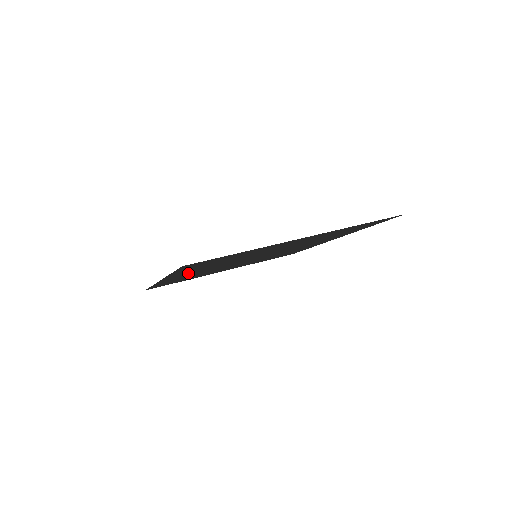
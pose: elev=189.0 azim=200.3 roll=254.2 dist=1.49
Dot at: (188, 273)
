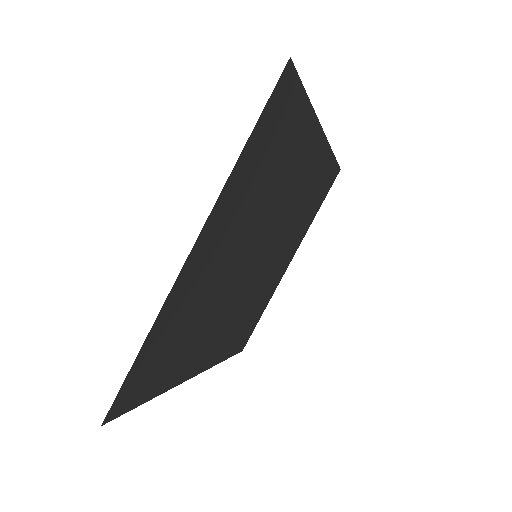
Dot at: (203, 349)
